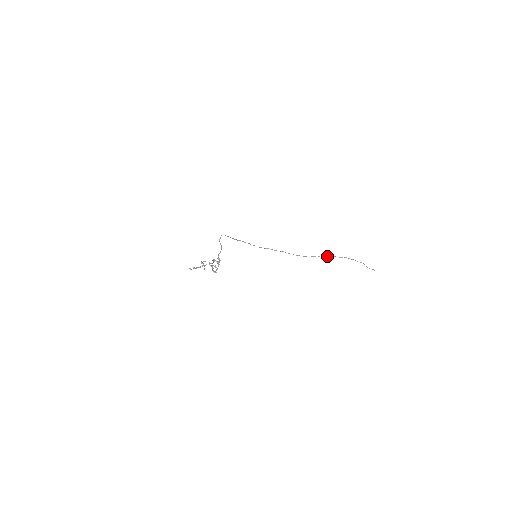
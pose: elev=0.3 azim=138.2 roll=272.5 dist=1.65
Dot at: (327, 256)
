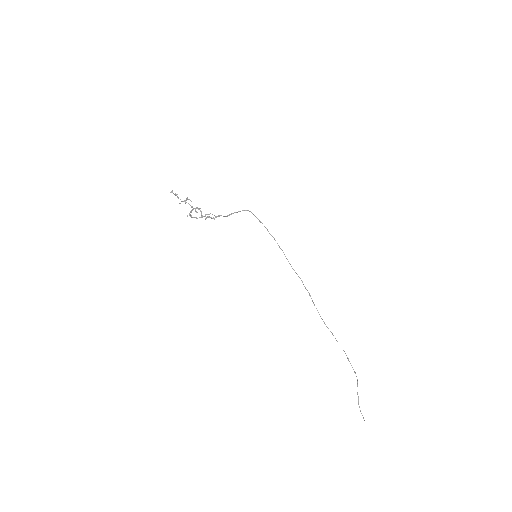
Dot at: (343, 350)
